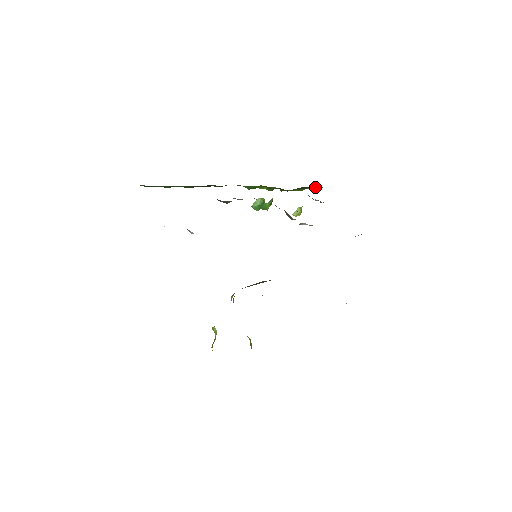
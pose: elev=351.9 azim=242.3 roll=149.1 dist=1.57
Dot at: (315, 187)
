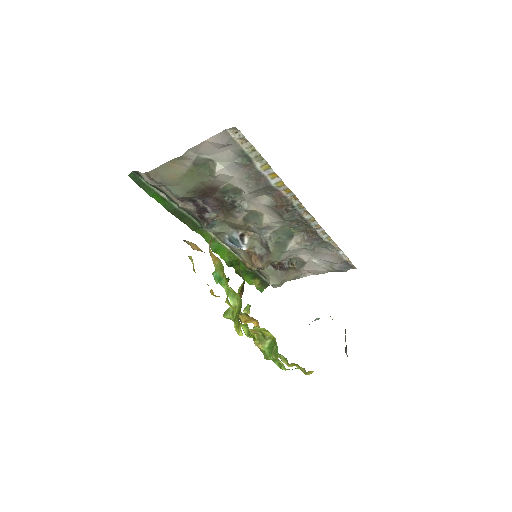
Dot at: (262, 284)
